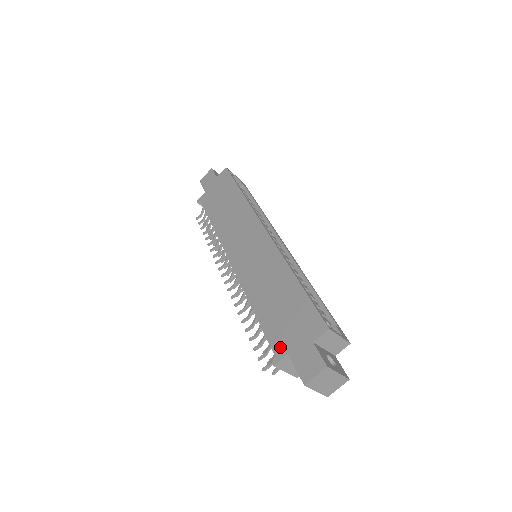
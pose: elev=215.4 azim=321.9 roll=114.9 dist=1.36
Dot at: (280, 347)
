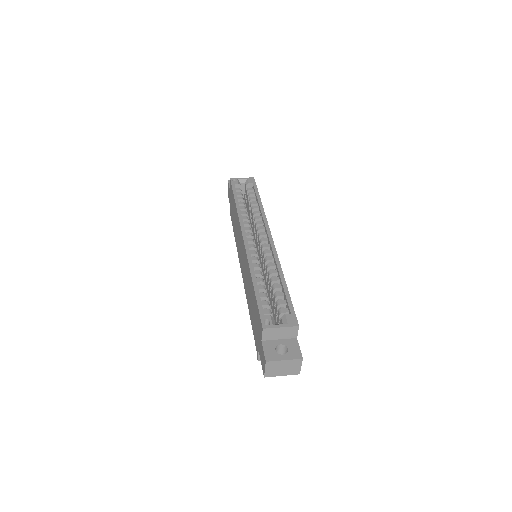
Dot at: (256, 345)
